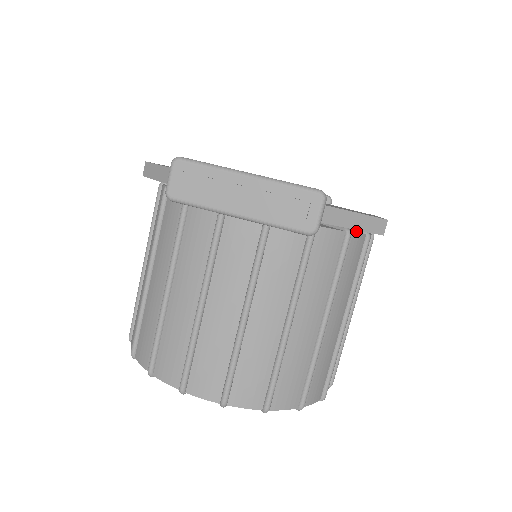
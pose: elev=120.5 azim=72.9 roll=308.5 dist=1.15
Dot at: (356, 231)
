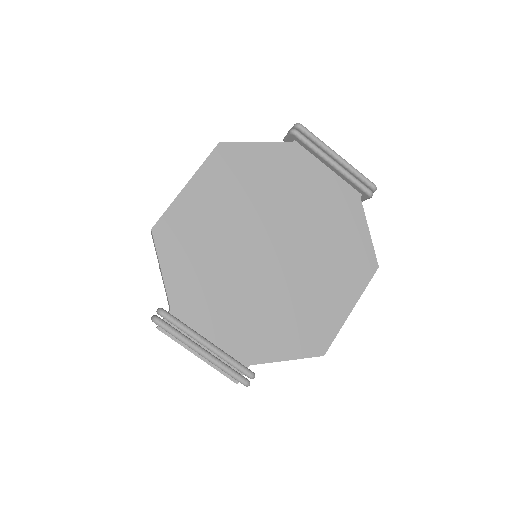
Dot at: occluded
